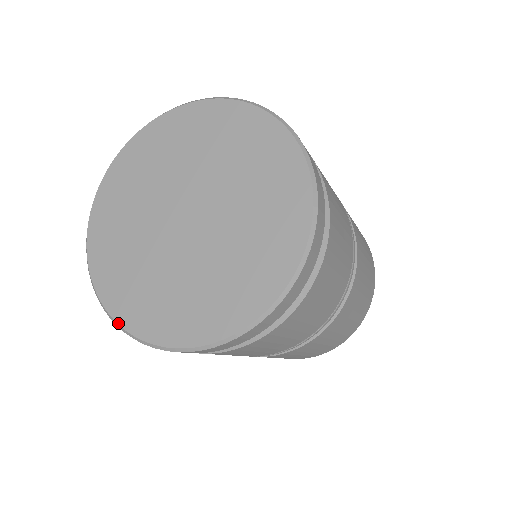
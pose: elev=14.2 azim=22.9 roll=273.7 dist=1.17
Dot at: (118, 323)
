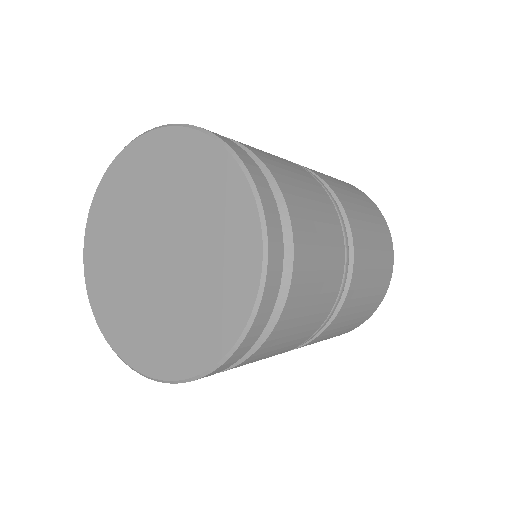
Dot at: (101, 332)
